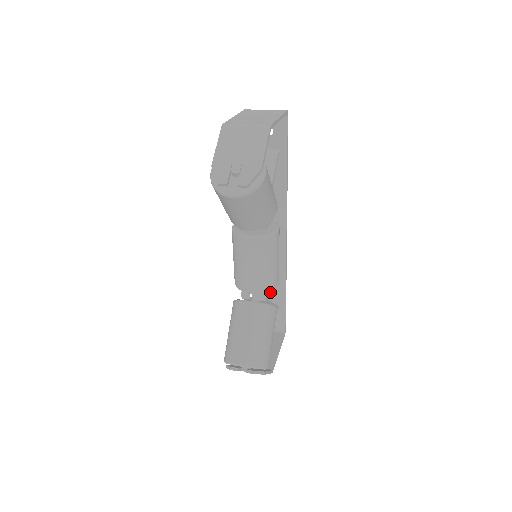
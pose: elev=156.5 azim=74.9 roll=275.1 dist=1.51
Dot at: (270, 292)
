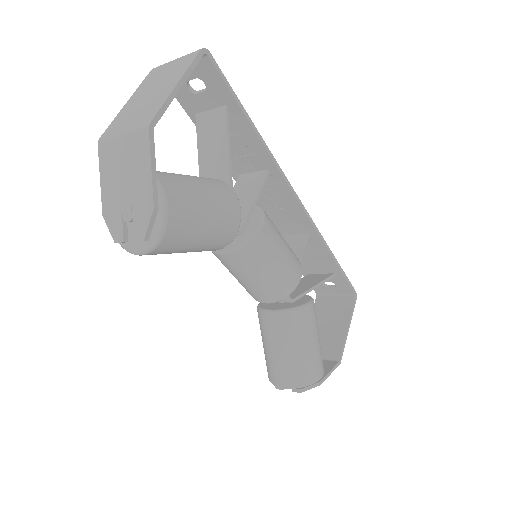
Dot at: (315, 261)
